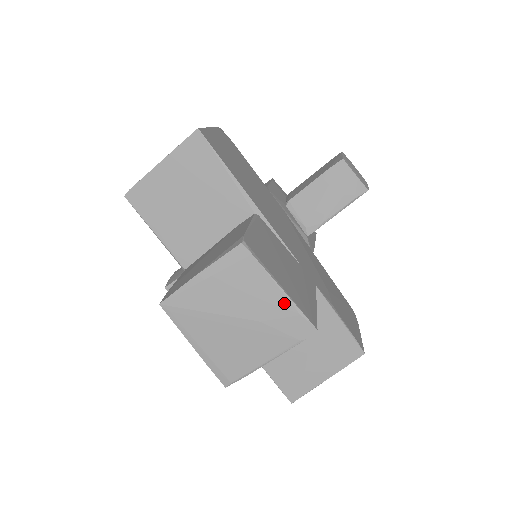
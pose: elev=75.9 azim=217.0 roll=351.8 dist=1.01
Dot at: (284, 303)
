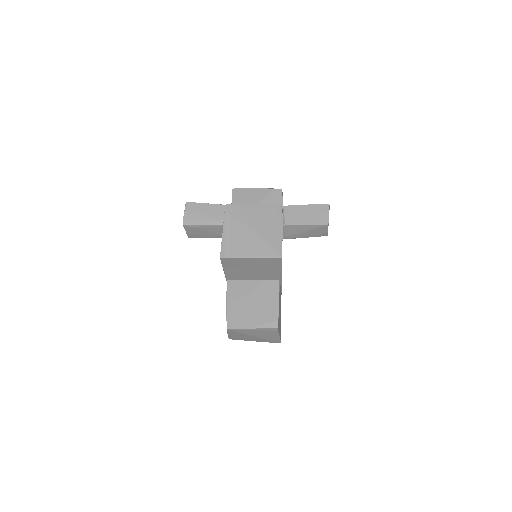
Dot at: (277, 338)
